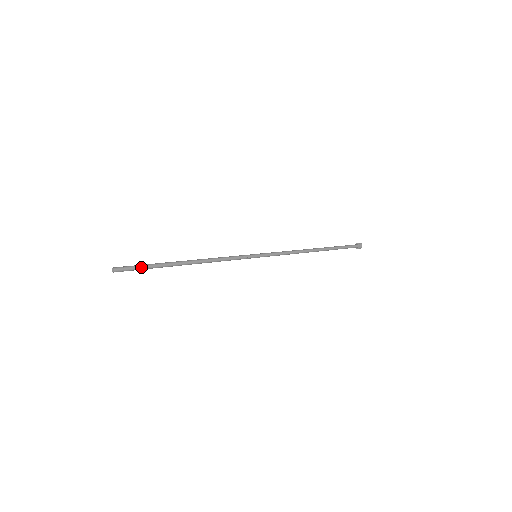
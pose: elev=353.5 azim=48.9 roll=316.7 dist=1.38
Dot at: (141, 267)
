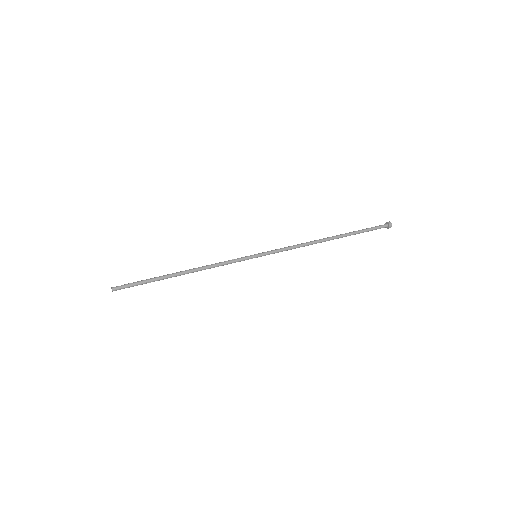
Dot at: (136, 284)
